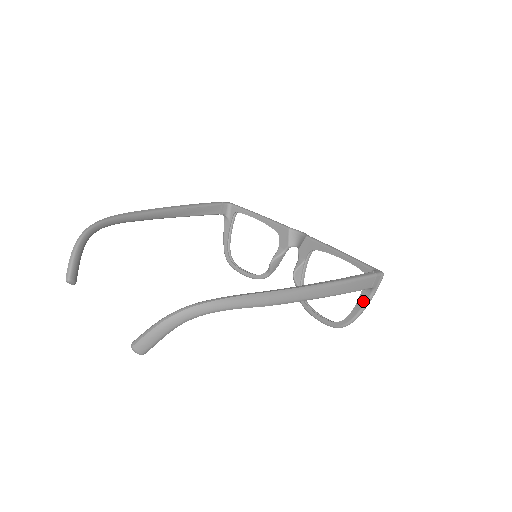
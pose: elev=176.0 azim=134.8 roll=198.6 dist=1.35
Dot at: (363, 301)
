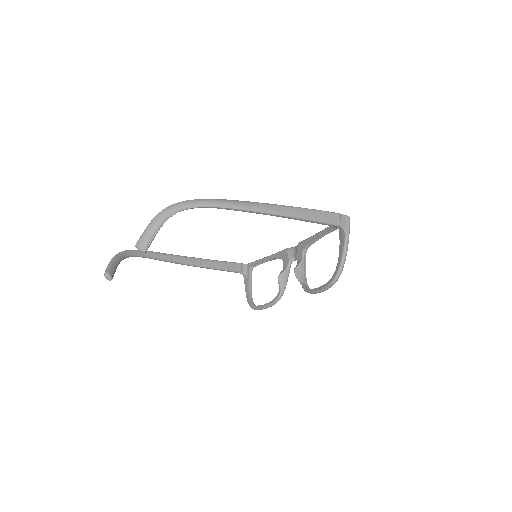
Dot at: (342, 245)
